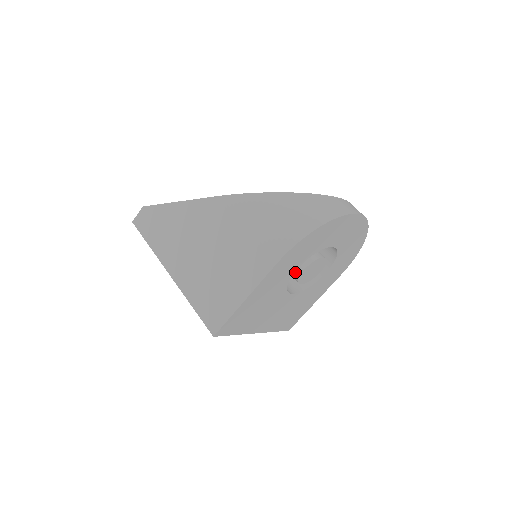
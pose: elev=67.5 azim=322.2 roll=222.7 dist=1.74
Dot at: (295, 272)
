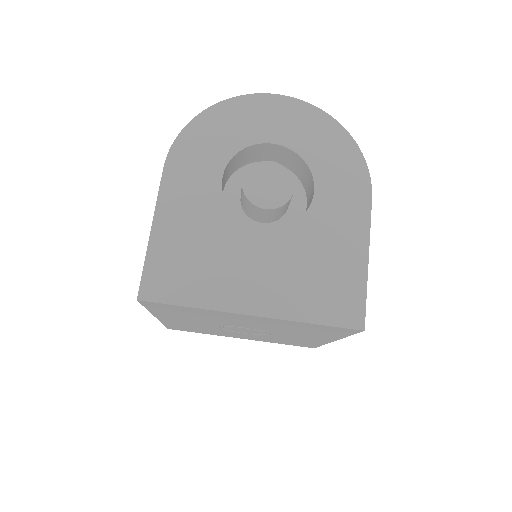
Dot at: (243, 197)
